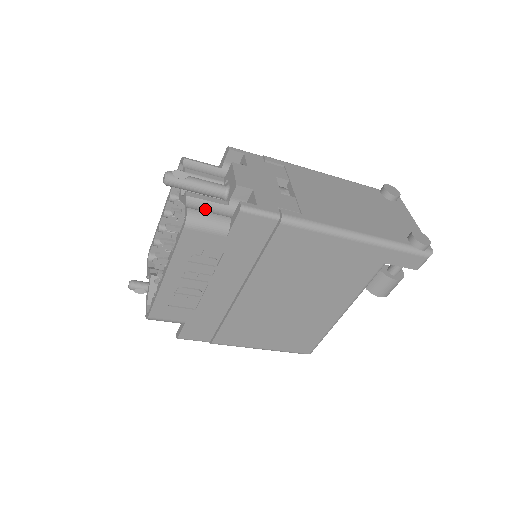
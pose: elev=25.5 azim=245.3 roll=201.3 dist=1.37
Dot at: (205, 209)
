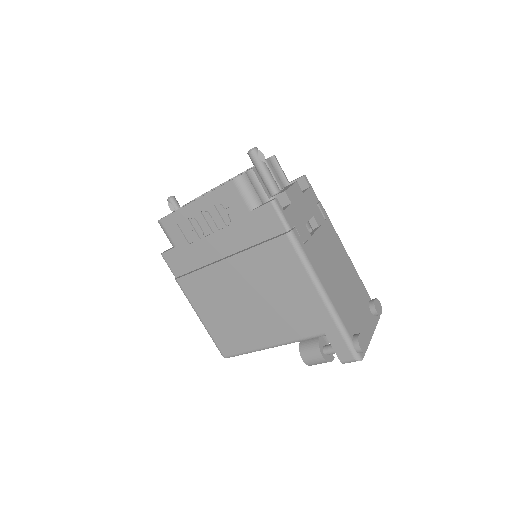
Dot at: (254, 185)
